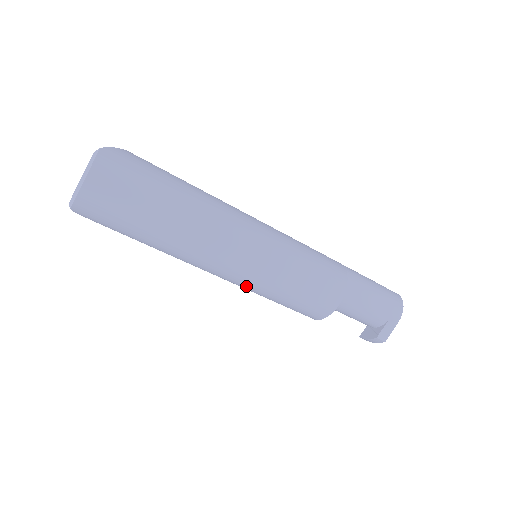
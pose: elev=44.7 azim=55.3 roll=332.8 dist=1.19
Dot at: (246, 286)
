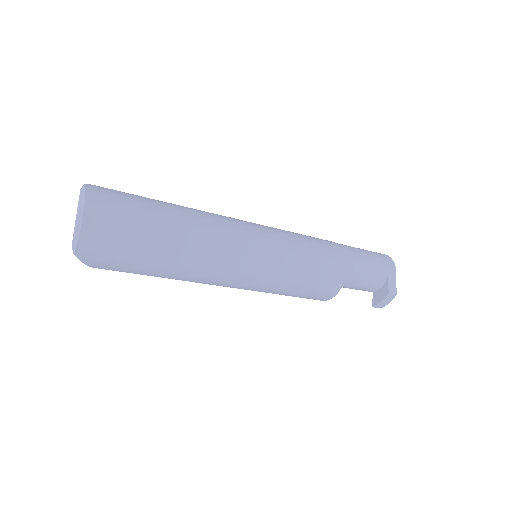
Dot at: (264, 281)
